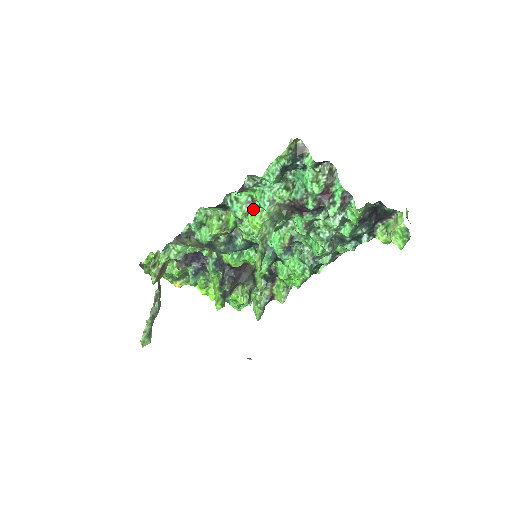
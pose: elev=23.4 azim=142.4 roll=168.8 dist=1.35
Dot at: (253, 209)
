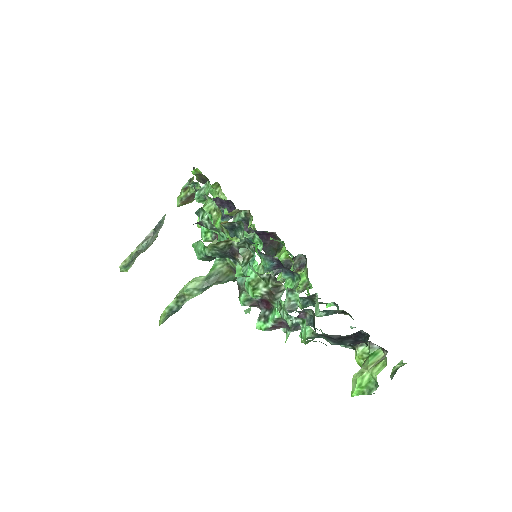
Dot at: occluded
